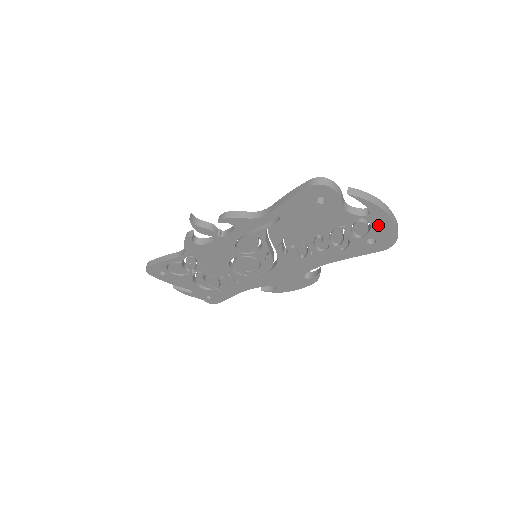
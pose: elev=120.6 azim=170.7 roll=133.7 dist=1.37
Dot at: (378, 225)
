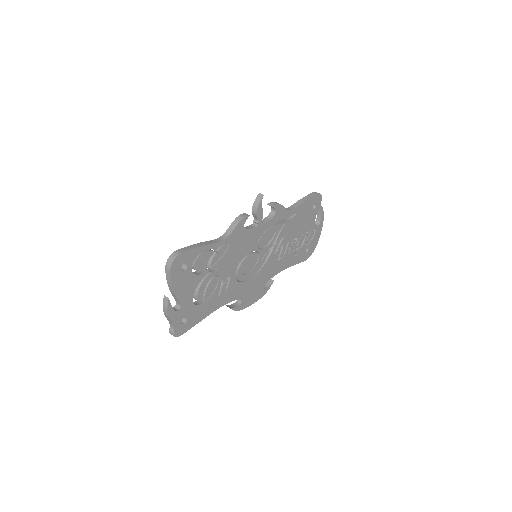
Dot at: (316, 236)
